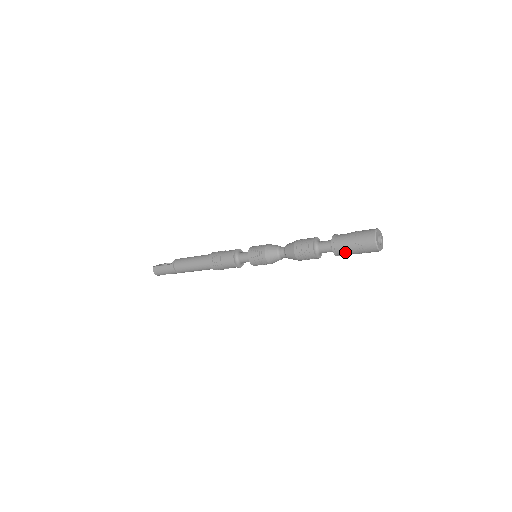
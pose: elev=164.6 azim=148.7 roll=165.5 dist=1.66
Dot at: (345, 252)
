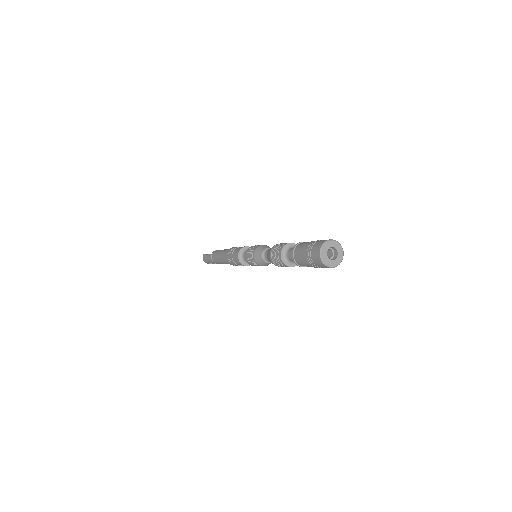
Dot at: (302, 262)
